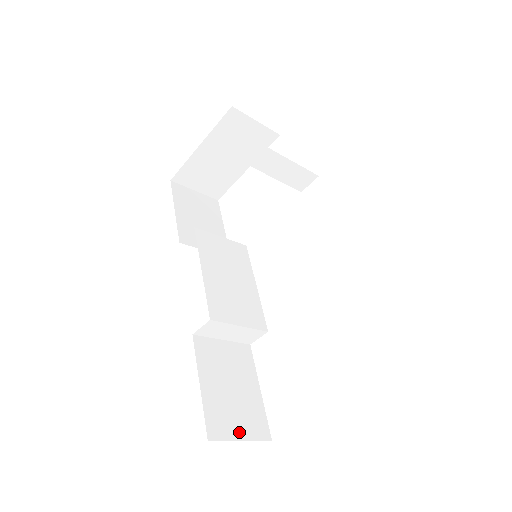
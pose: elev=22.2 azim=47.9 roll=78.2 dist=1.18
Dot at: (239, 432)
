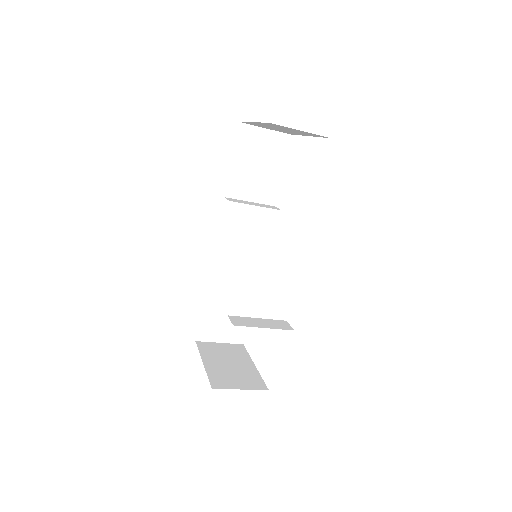
Dot at: (220, 338)
